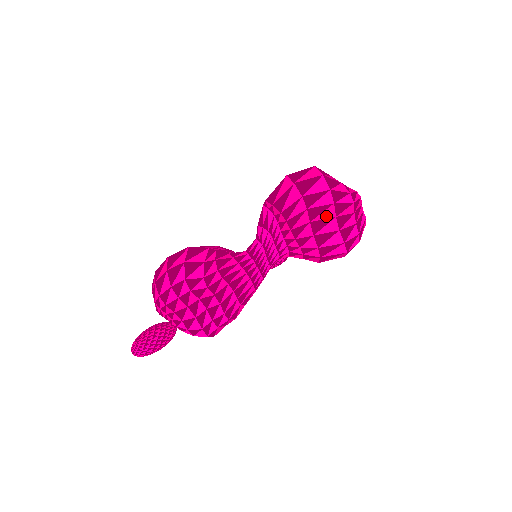
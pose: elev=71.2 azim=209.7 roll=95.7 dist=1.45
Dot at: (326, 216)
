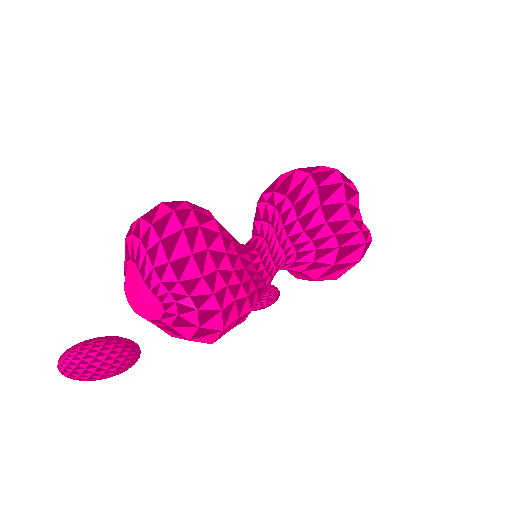
Dot at: (336, 200)
